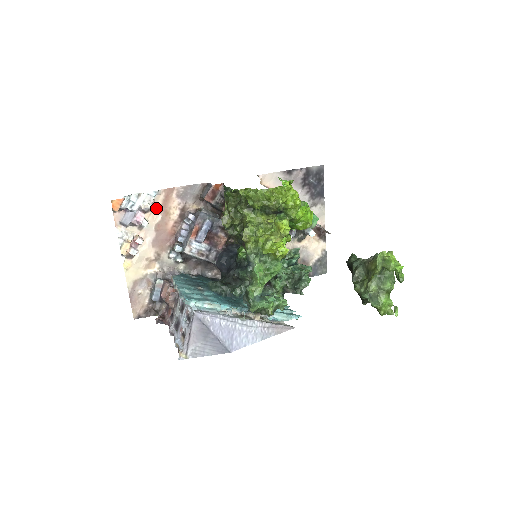
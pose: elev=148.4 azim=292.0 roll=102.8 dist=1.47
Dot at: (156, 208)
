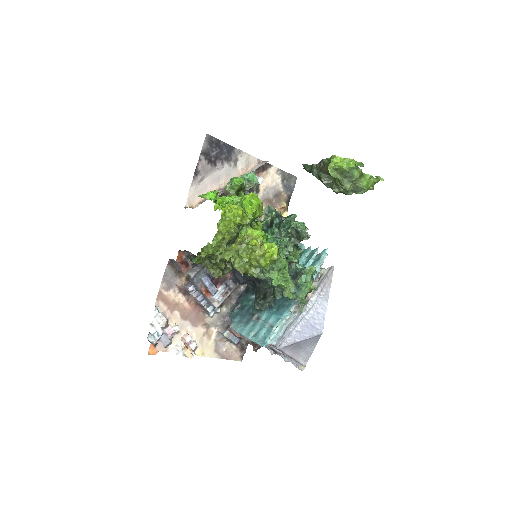
Dot at: (168, 313)
